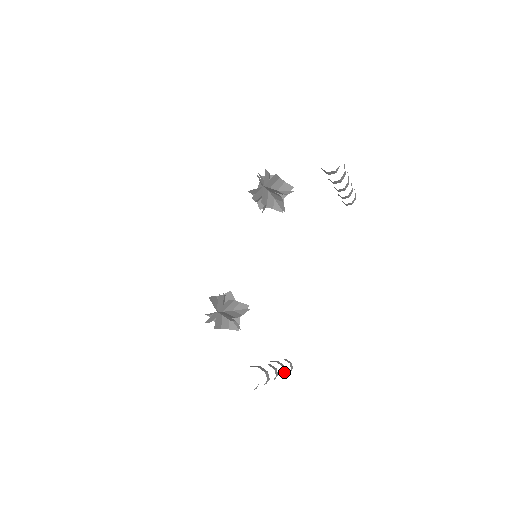
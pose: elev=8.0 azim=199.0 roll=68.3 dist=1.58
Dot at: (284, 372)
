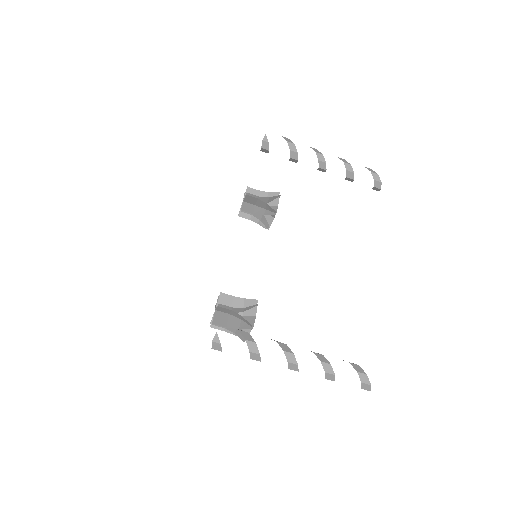
Dot at: (324, 363)
